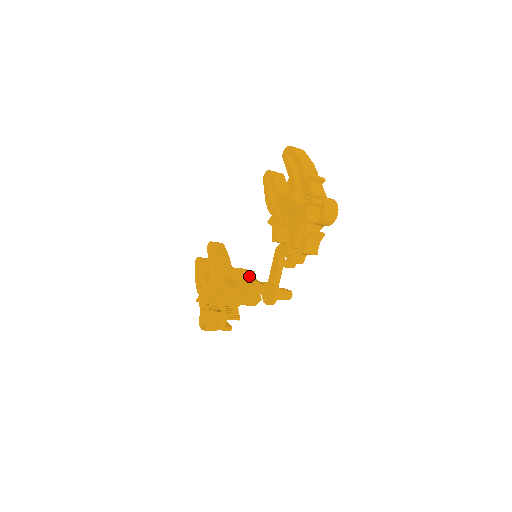
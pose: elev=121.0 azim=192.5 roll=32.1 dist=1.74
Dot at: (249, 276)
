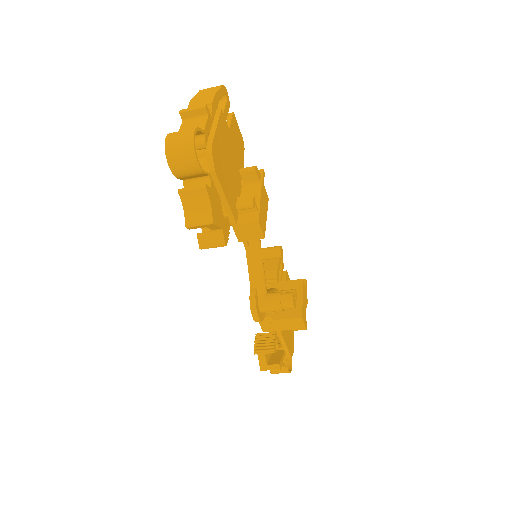
Dot at: (291, 287)
